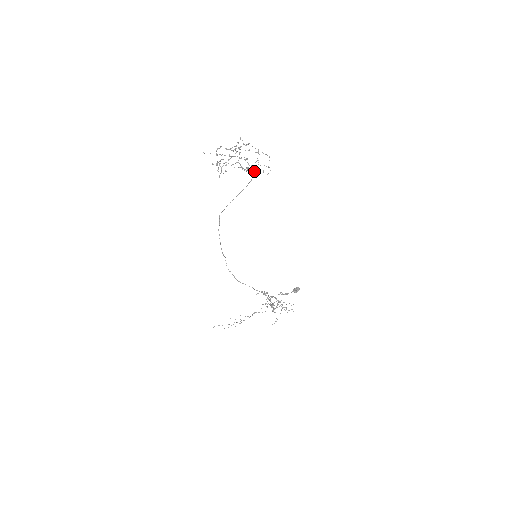
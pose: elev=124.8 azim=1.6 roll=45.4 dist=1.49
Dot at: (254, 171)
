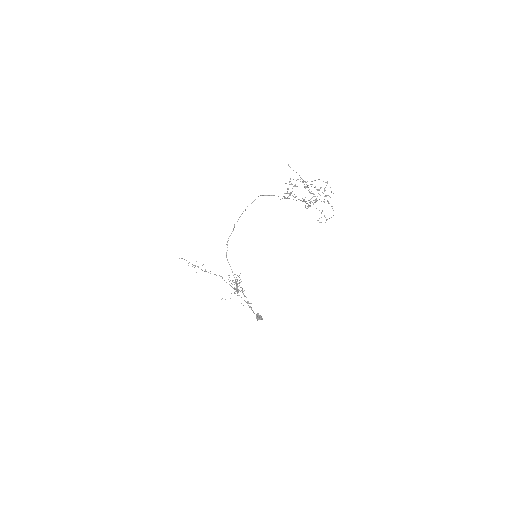
Dot at: (315, 202)
